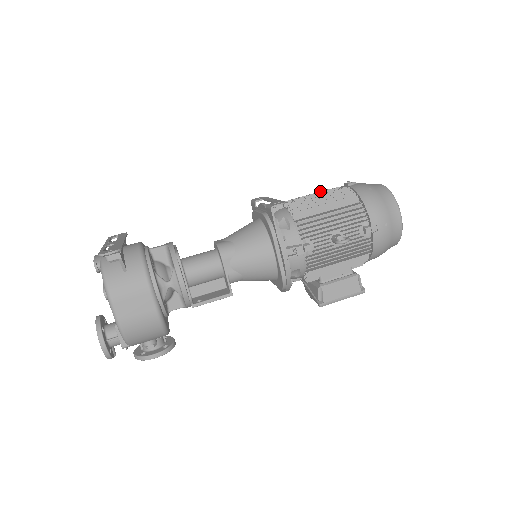
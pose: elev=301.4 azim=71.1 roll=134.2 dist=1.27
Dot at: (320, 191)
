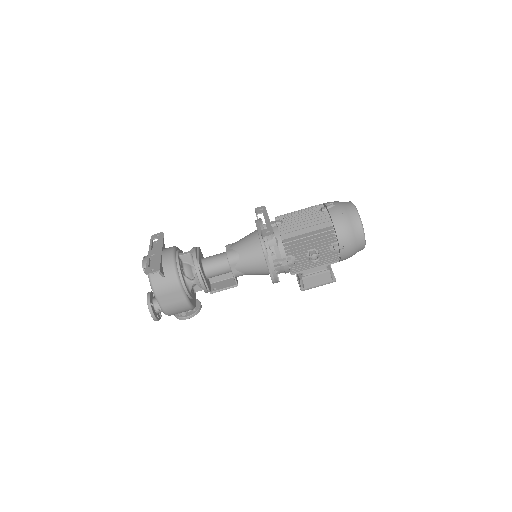
Dot at: (306, 210)
